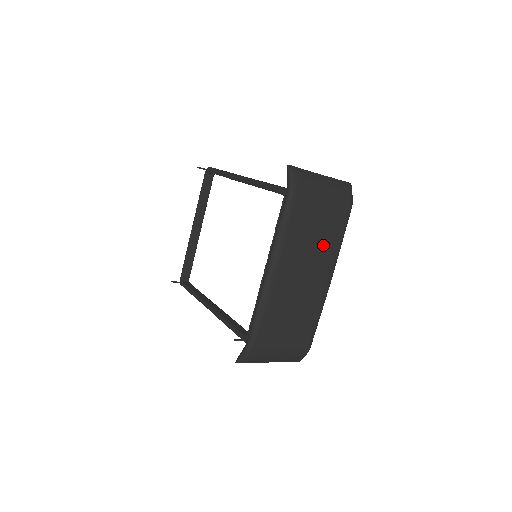
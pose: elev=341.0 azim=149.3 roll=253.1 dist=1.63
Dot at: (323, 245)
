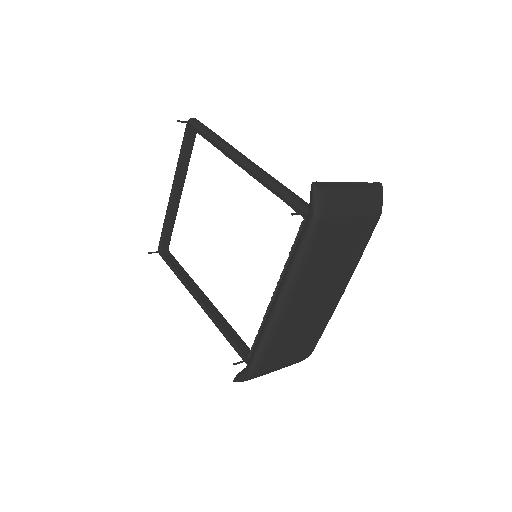
Dot at: (342, 264)
